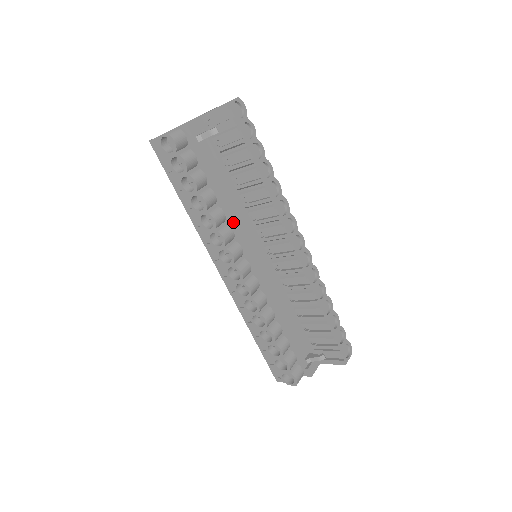
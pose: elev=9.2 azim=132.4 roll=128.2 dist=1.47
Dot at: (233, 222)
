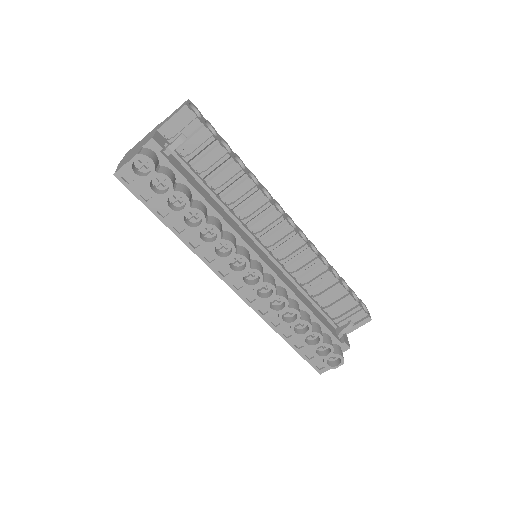
Dot at: (231, 226)
